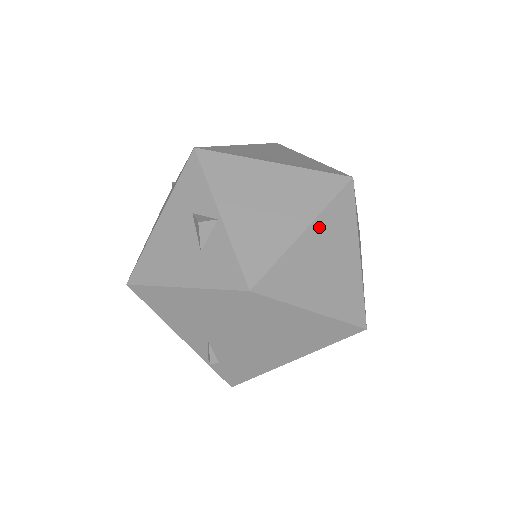
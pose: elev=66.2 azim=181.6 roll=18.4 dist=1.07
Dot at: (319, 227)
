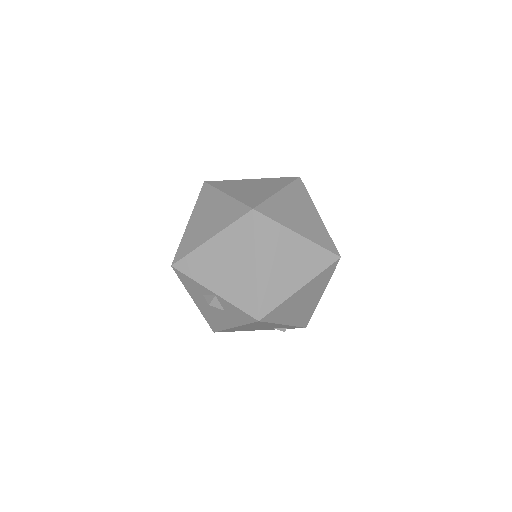
Dot at: (261, 255)
